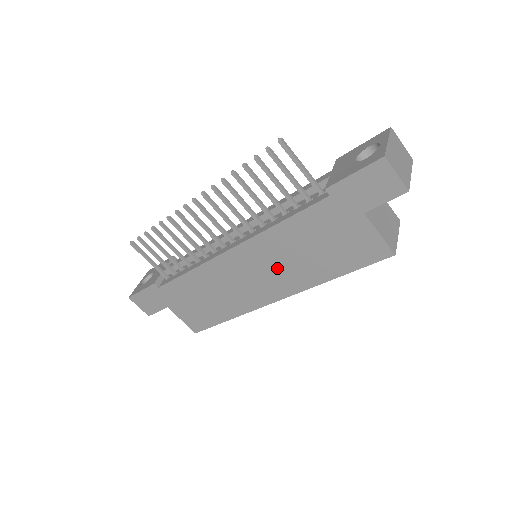
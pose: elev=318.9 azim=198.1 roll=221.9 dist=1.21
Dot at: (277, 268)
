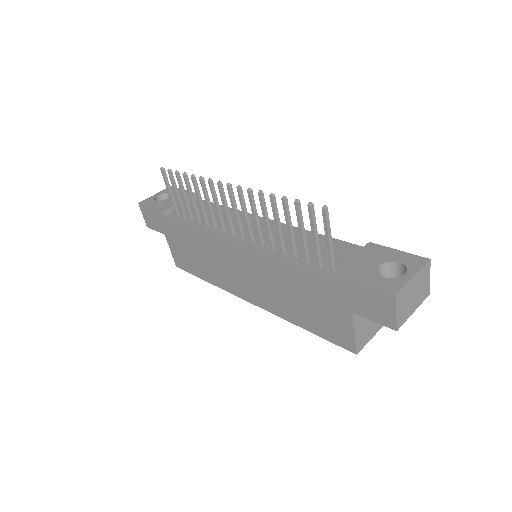
Dot at: (263, 285)
